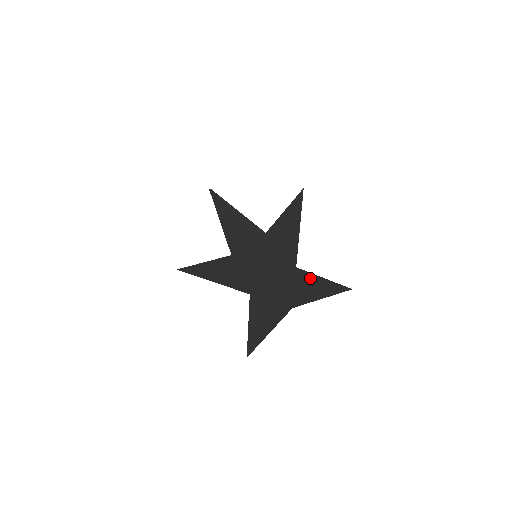
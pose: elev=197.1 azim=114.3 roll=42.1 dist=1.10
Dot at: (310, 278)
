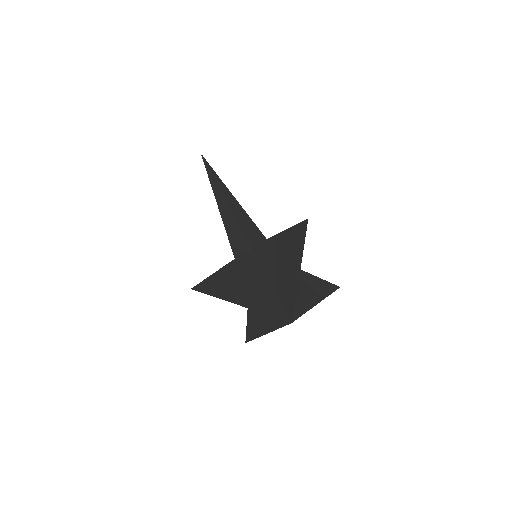
Dot at: (304, 279)
